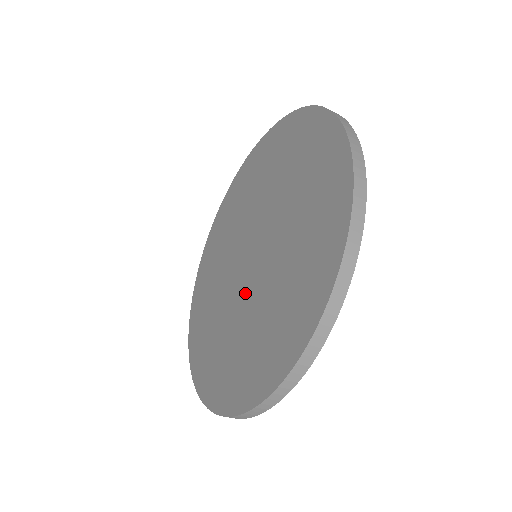
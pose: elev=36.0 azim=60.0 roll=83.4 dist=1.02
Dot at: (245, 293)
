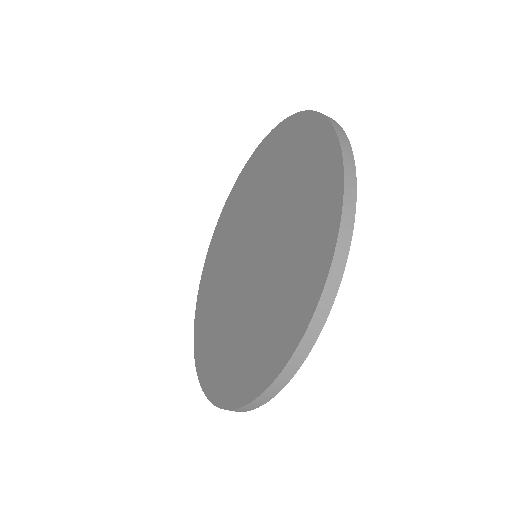
Dot at: (234, 286)
